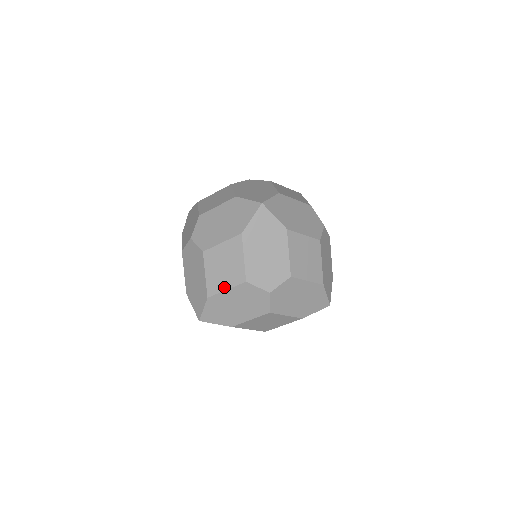
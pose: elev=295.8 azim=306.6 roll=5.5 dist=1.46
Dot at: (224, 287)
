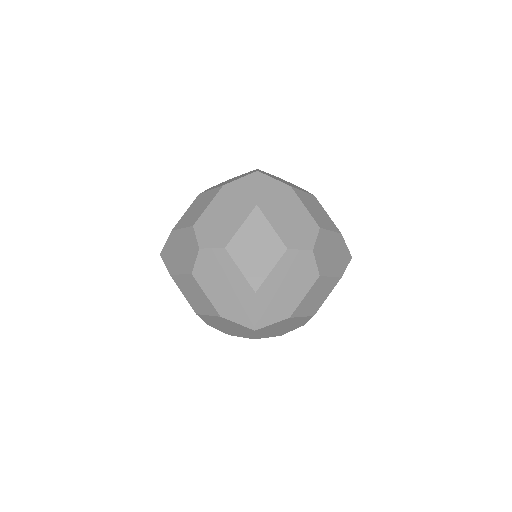
Dot at: occluded
